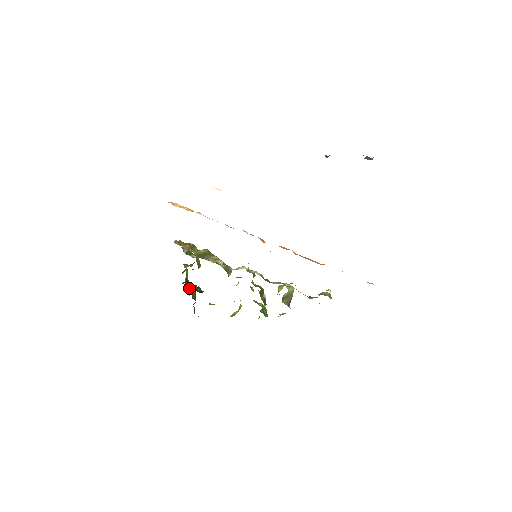
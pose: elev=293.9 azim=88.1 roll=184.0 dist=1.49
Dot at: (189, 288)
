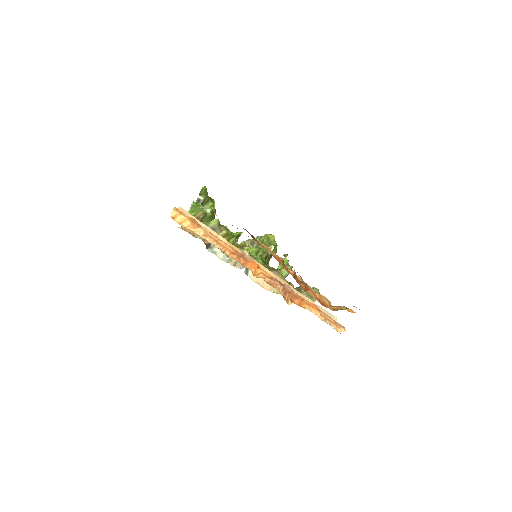
Dot at: occluded
